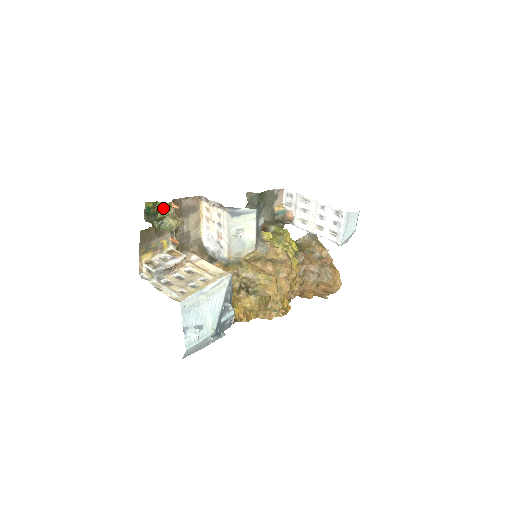
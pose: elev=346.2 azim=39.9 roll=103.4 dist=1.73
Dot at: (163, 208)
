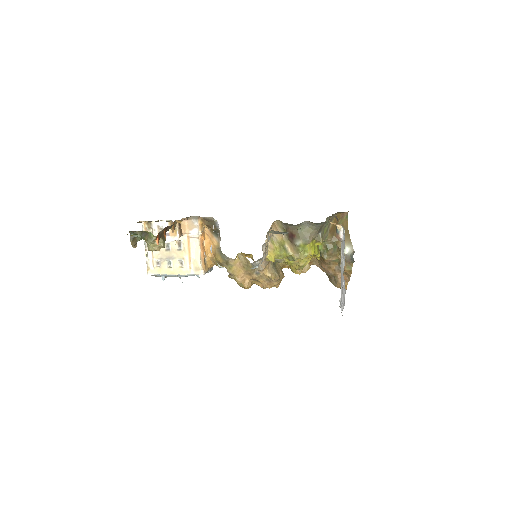
Dot at: occluded
